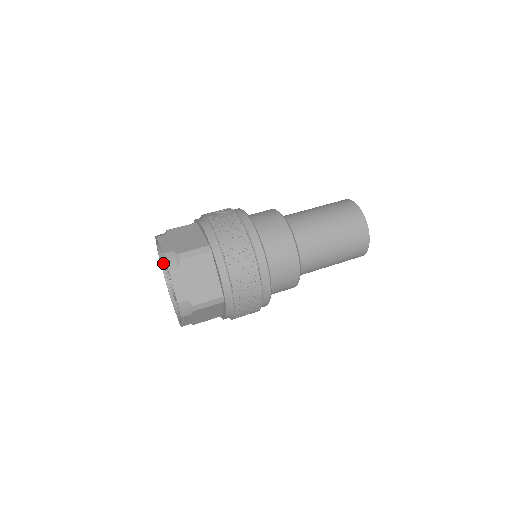
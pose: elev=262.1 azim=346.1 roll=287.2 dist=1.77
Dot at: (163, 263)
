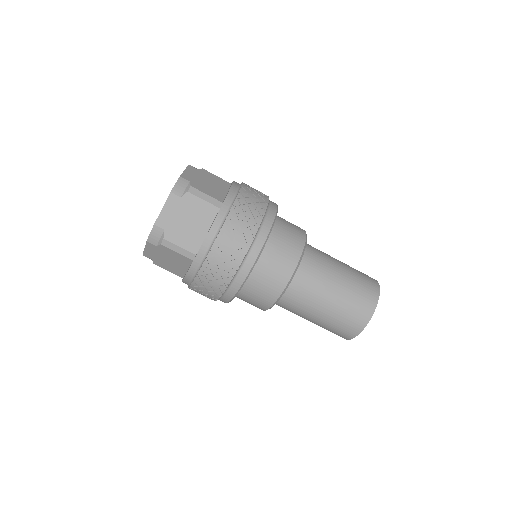
Dot at: occluded
